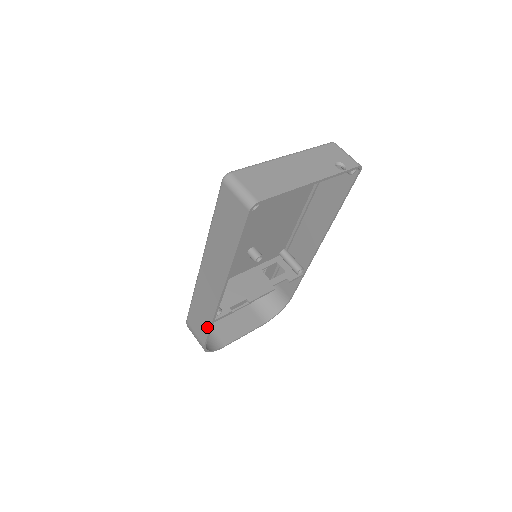
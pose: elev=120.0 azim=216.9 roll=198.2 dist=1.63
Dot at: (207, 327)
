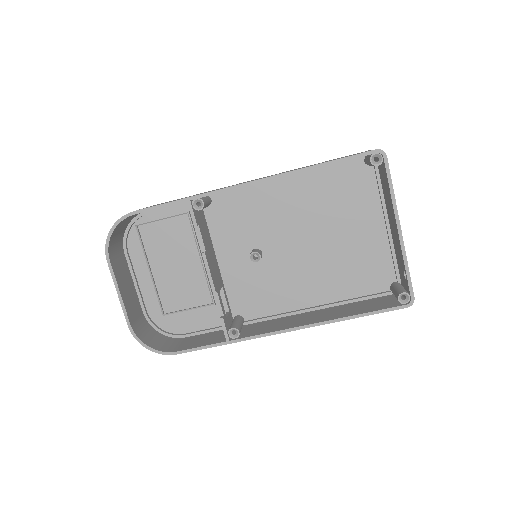
Dot at: (171, 201)
